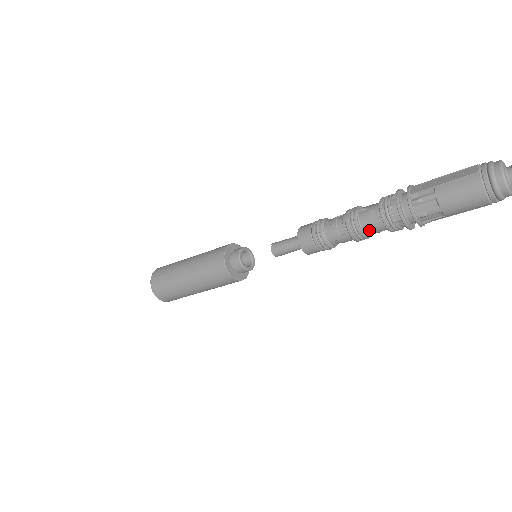
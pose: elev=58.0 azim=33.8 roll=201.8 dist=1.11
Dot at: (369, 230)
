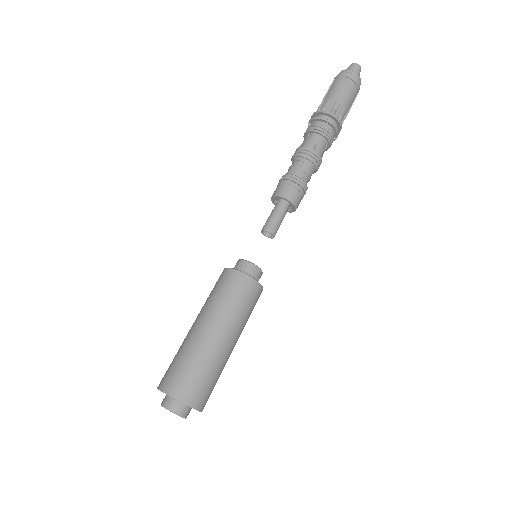
Dot at: (315, 147)
